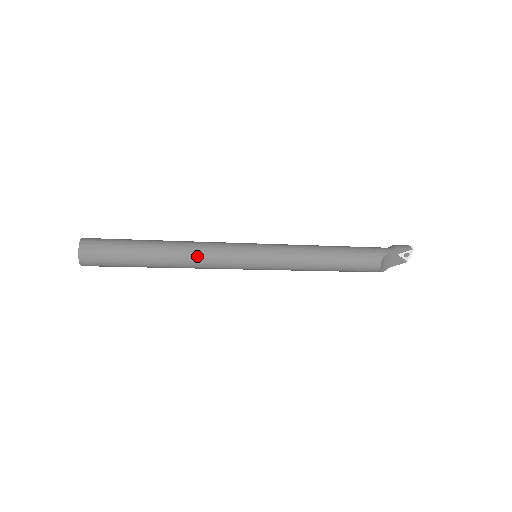
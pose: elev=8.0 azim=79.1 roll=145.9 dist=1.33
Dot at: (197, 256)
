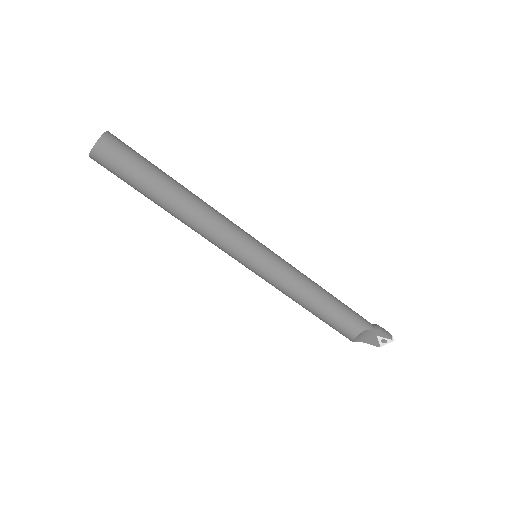
Dot at: (205, 221)
